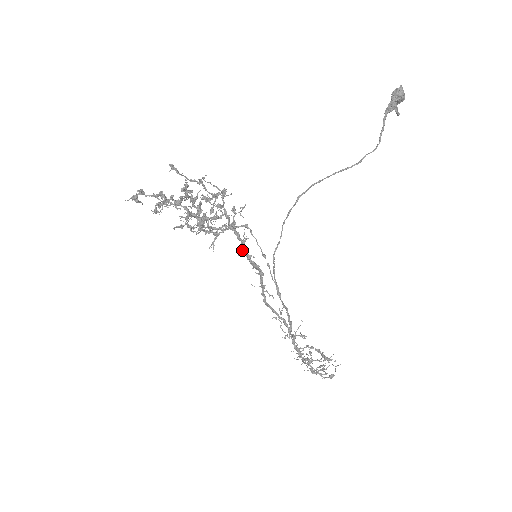
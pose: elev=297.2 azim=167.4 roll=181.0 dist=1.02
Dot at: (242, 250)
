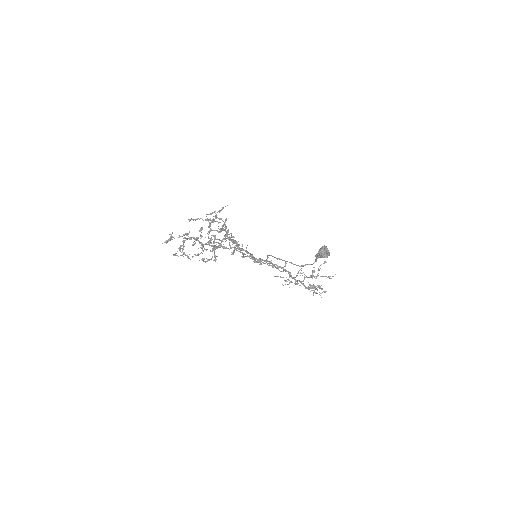
Dot at: occluded
